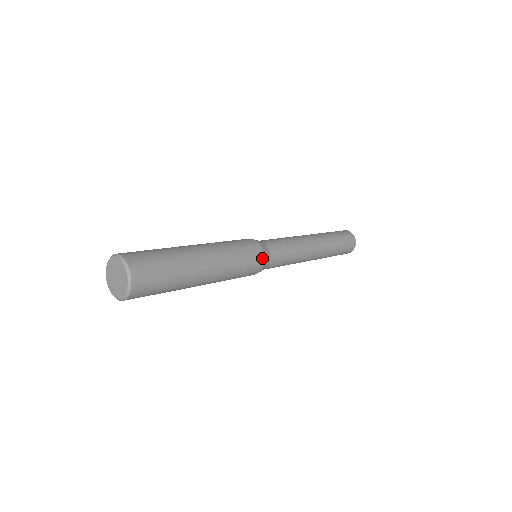
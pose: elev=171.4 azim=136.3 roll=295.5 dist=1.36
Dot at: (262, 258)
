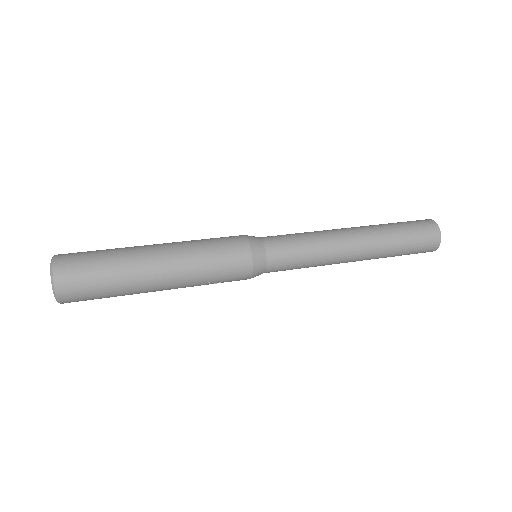
Dot at: (249, 273)
